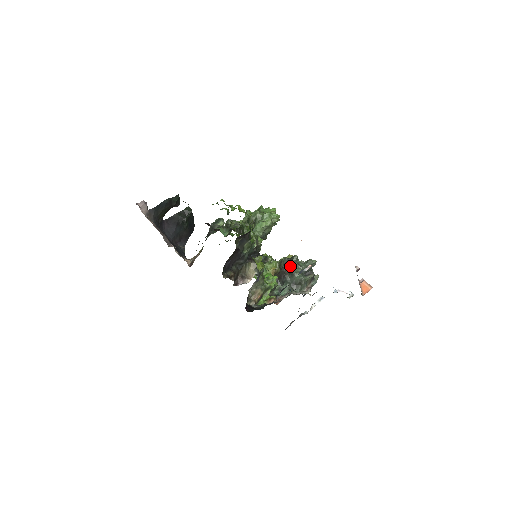
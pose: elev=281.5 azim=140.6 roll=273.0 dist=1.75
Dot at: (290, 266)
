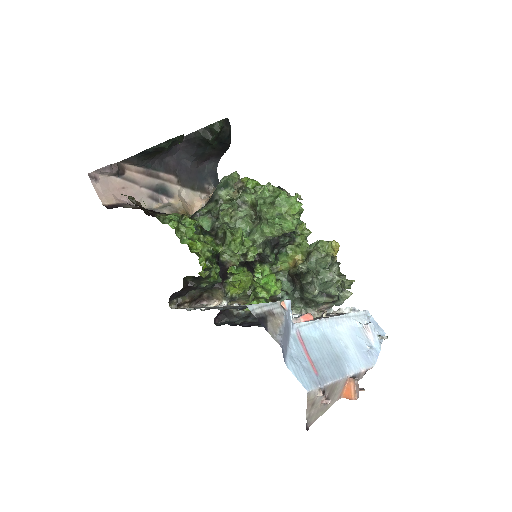
Dot at: (301, 282)
